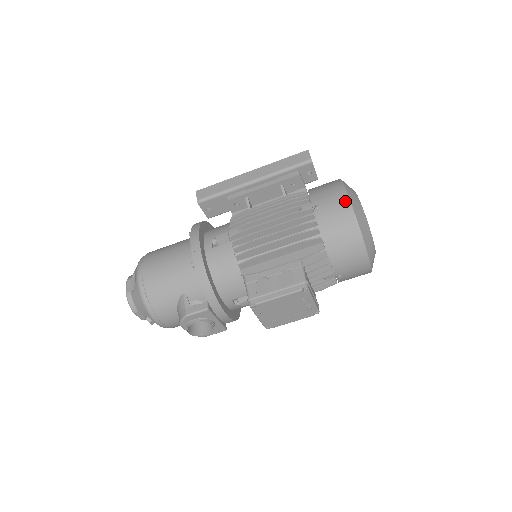
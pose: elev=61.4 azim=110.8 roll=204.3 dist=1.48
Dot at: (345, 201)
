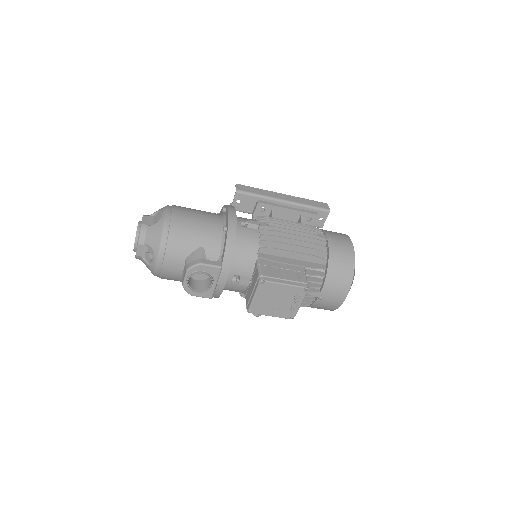
Dot at: (350, 245)
